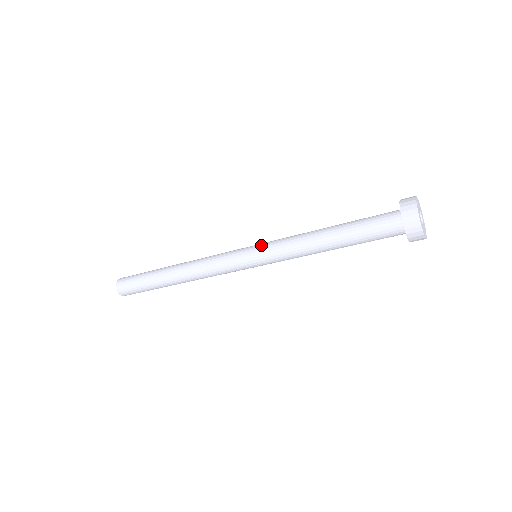
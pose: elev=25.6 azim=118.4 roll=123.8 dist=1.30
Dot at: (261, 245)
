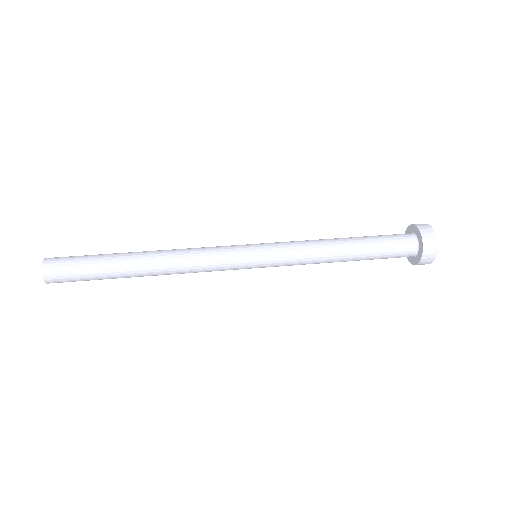
Dot at: (270, 264)
